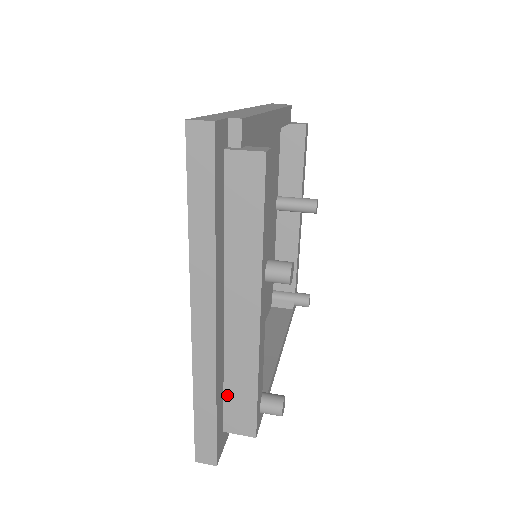
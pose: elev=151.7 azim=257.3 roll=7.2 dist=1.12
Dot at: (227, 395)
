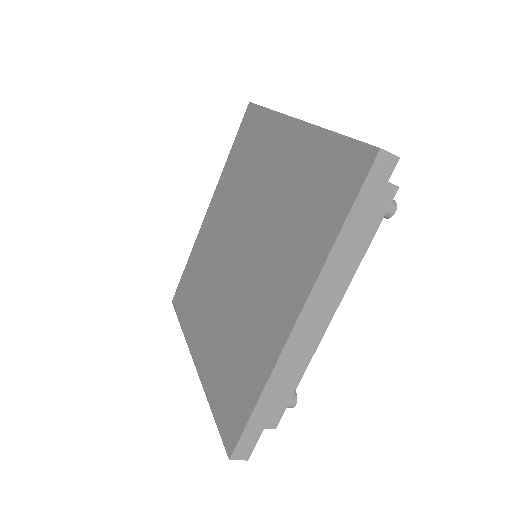
Dot at: occluded
